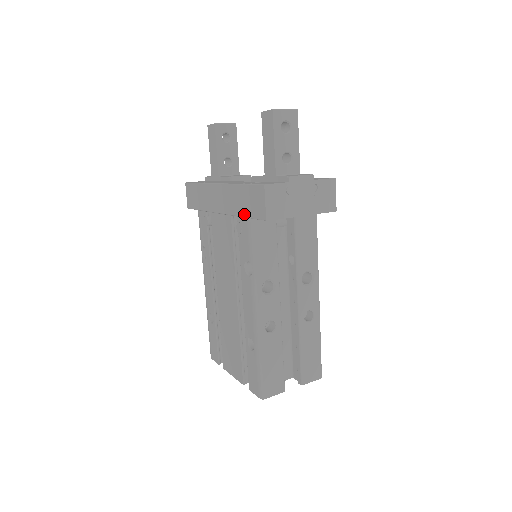
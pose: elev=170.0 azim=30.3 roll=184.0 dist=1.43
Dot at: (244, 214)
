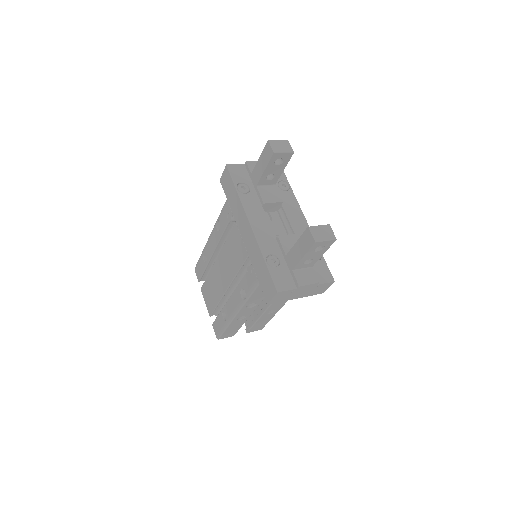
Dot at: (257, 274)
